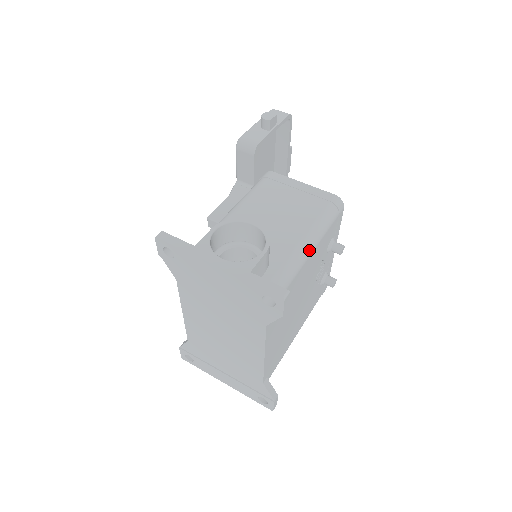
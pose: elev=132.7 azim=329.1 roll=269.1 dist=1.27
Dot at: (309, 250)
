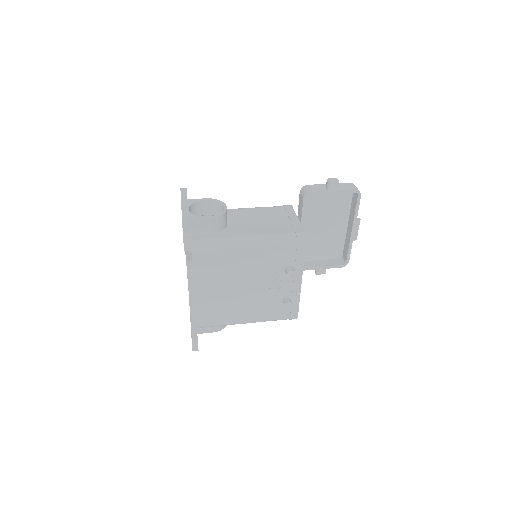
Dot at: (248, 244)
